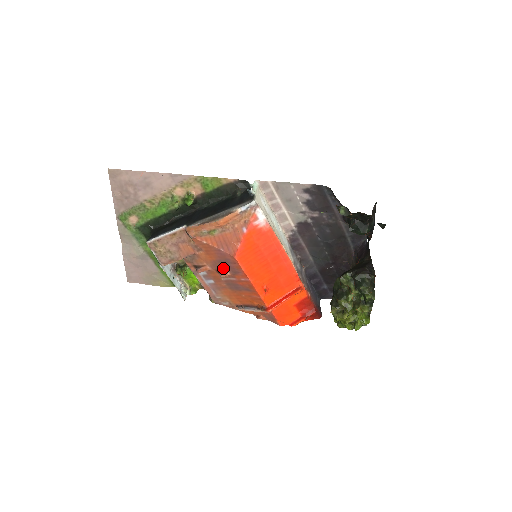
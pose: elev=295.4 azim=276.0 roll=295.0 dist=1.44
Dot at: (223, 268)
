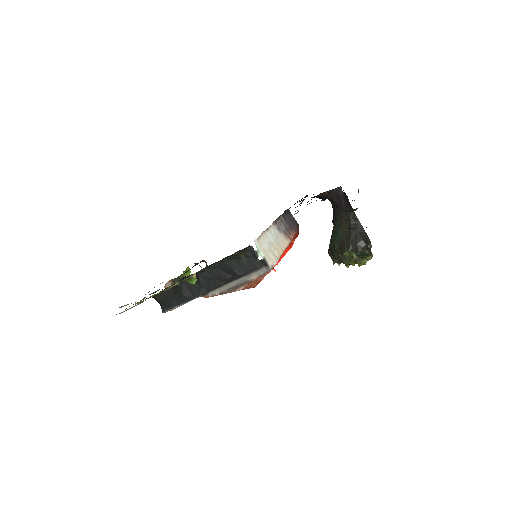
Dot at: occluded
